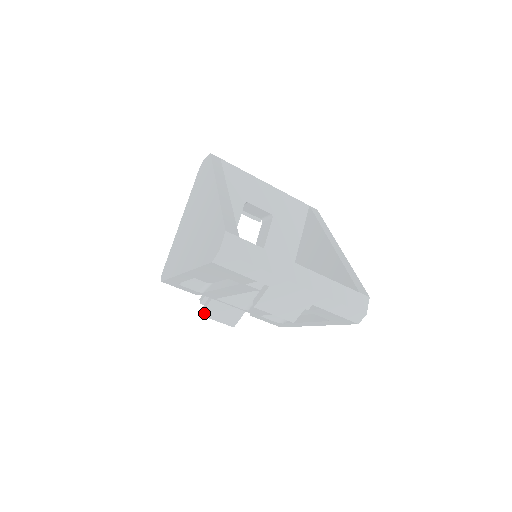
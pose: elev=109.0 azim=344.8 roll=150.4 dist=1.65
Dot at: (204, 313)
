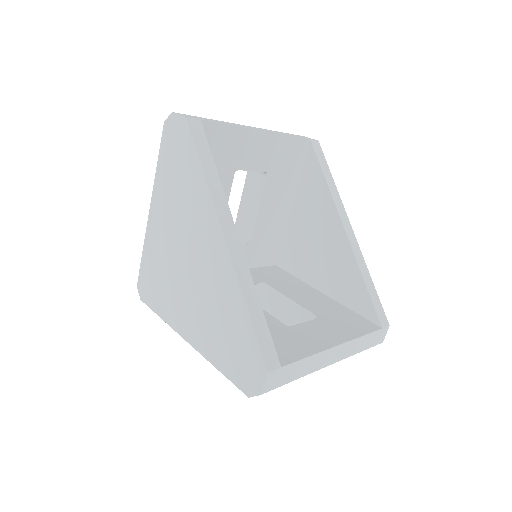
Dot at: occluded
